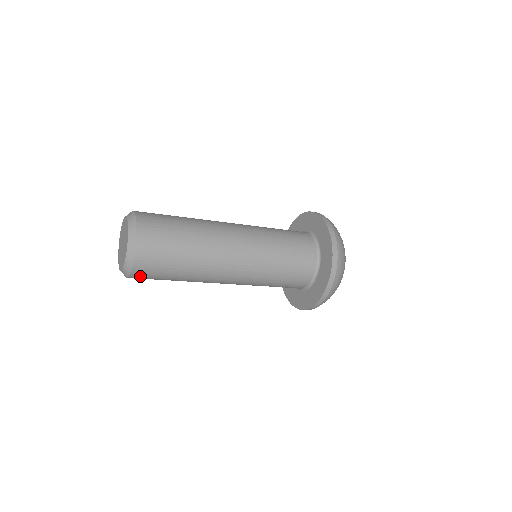
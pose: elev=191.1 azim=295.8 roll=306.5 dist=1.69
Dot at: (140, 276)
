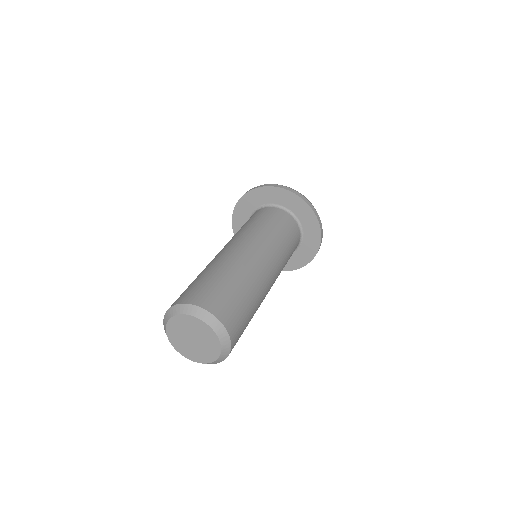
Dot at: occluded
